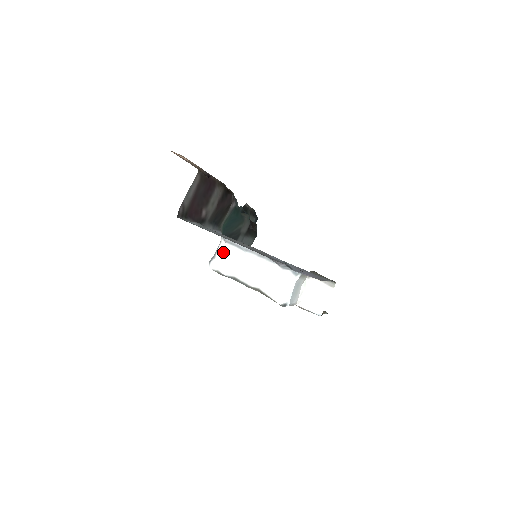
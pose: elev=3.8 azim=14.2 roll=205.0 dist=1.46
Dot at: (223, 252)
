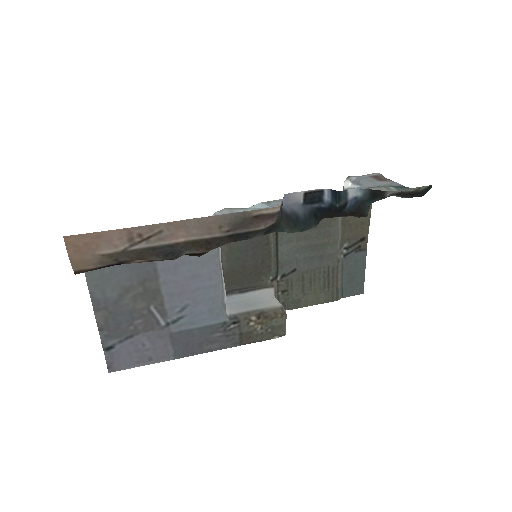
Dot at: occluded
